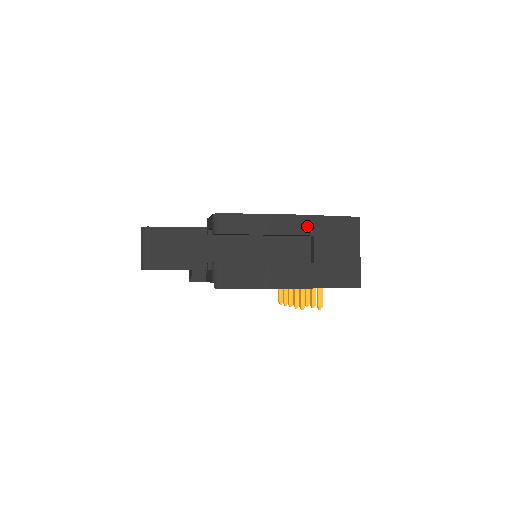
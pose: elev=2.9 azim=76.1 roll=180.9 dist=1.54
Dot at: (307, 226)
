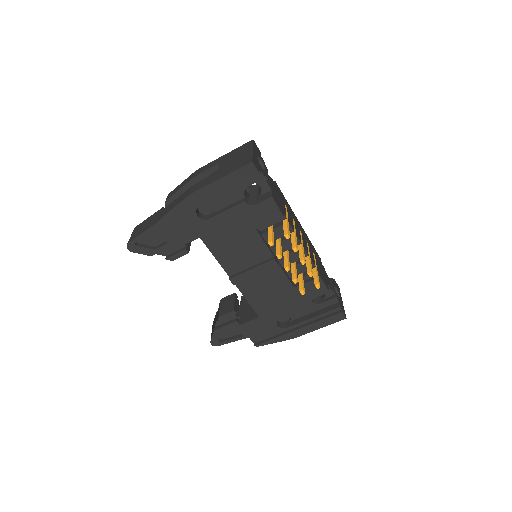
Dot at: (215, 163)
